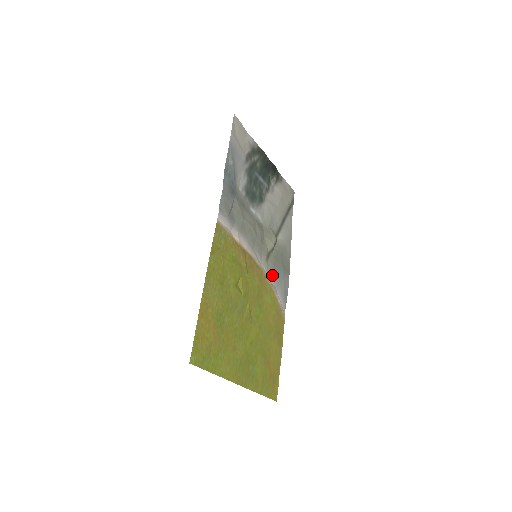
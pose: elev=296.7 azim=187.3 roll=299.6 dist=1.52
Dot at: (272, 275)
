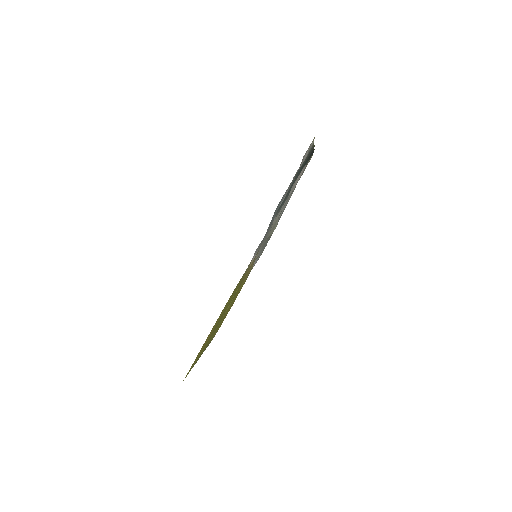
Dot at: occluded
